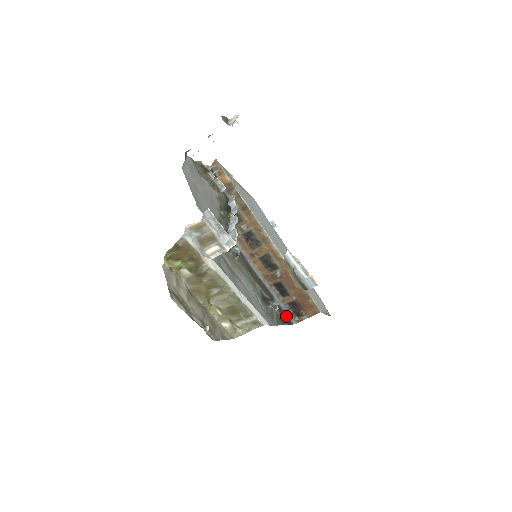
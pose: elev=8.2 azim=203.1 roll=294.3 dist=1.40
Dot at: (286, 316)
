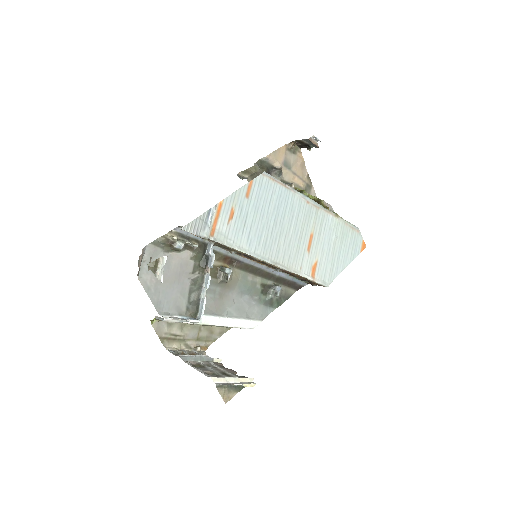
Dot at: (295, 284)
